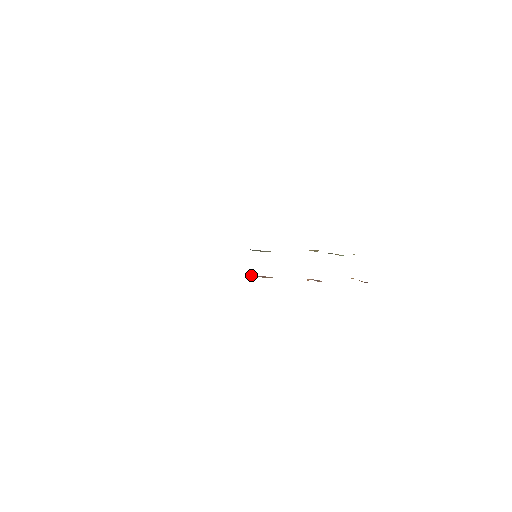
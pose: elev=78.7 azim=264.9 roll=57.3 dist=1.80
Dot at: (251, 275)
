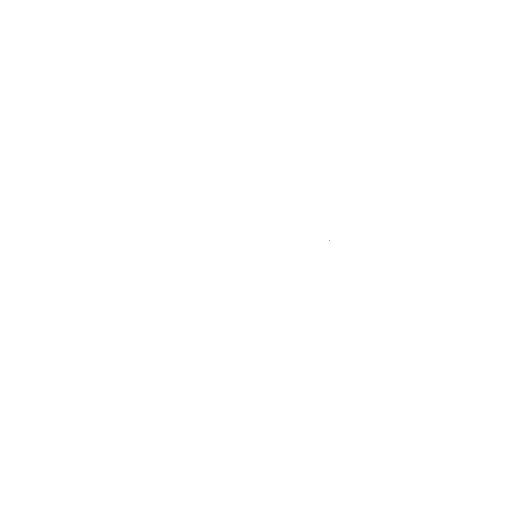
Dot at: occluded
